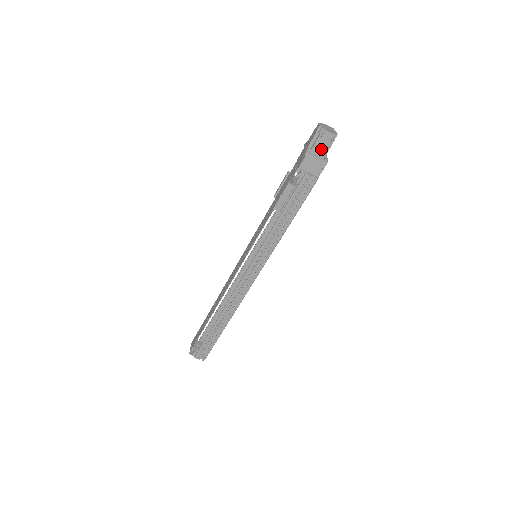
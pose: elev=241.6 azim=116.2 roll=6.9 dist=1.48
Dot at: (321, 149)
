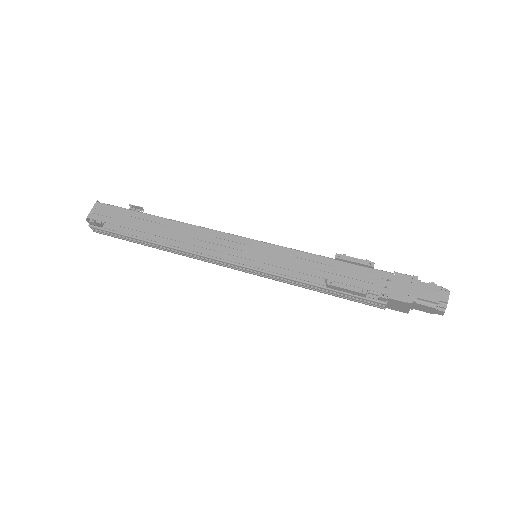
Dot at: (421, 308)
